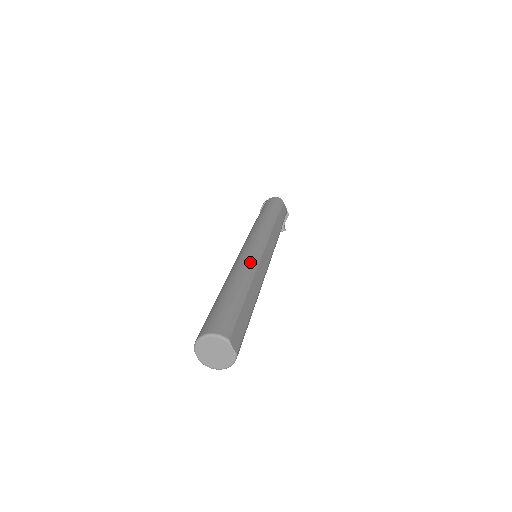
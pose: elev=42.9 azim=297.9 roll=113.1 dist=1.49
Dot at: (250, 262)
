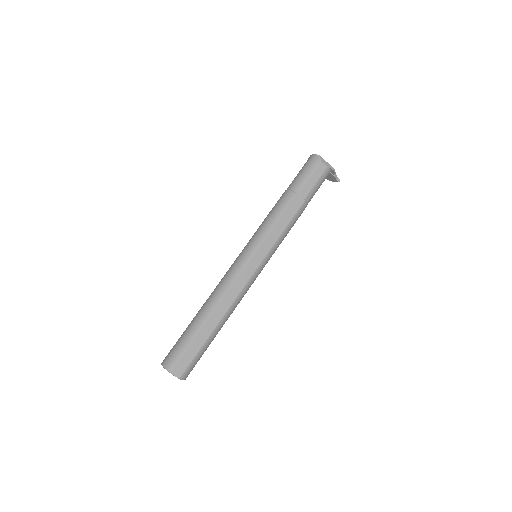
Dot at: (225, 283)
